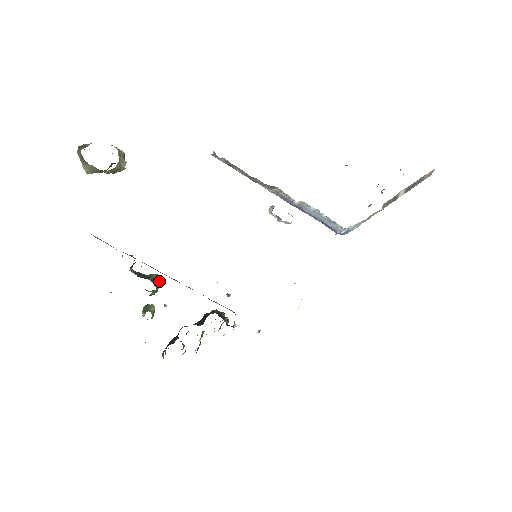
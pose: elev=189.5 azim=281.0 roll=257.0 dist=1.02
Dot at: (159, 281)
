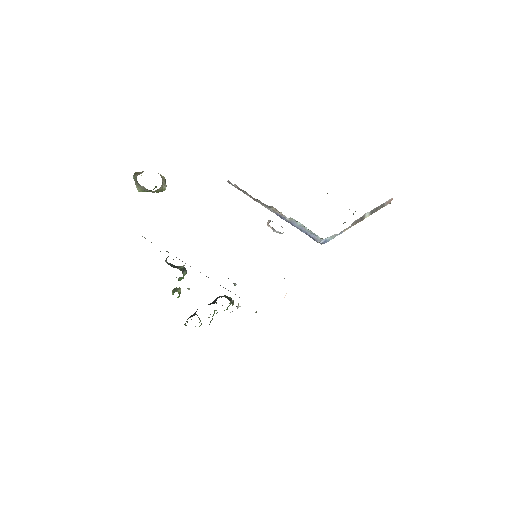
Dot at: (185, 271)
